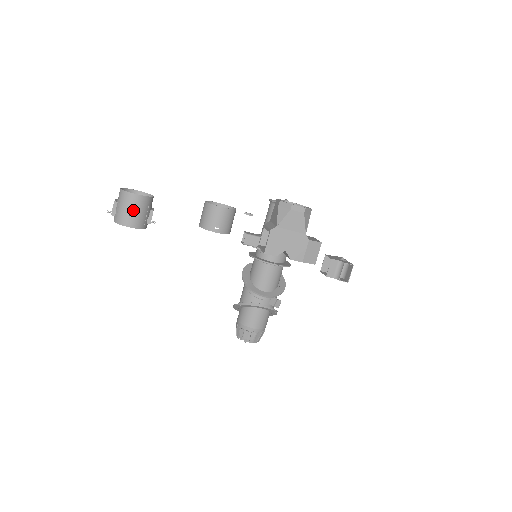
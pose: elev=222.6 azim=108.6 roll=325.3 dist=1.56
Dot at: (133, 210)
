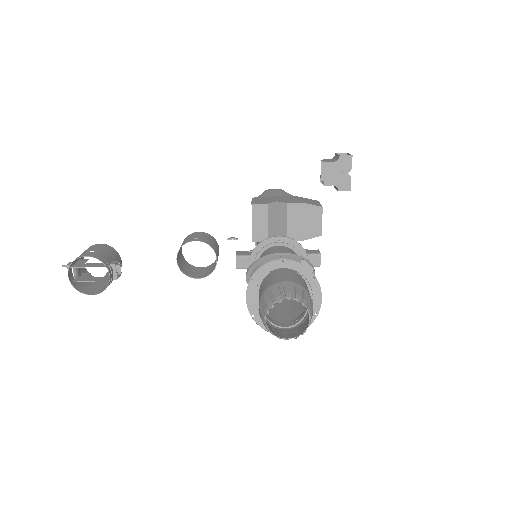
Dot at: (94, 250)
